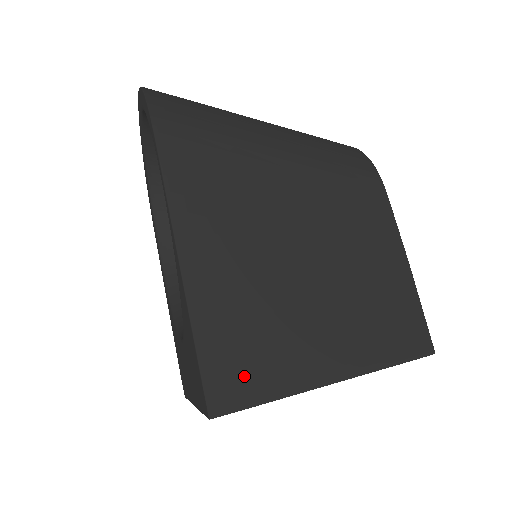
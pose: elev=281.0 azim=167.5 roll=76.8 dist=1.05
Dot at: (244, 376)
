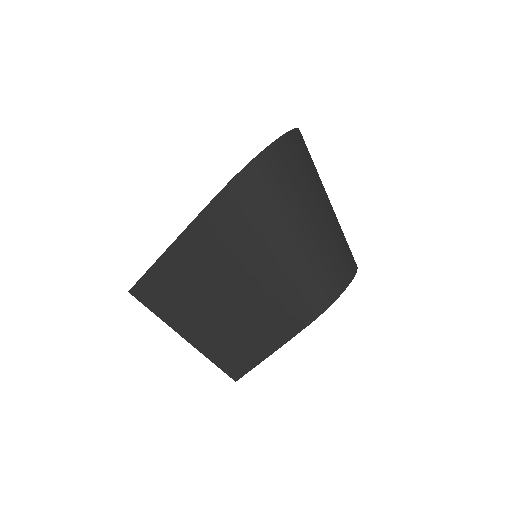
Dot at: (153, 297)
